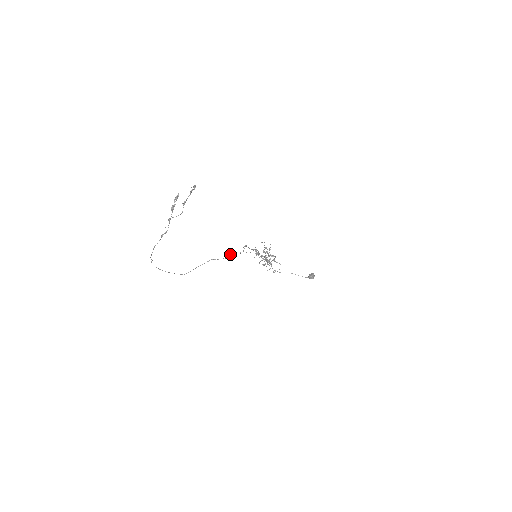
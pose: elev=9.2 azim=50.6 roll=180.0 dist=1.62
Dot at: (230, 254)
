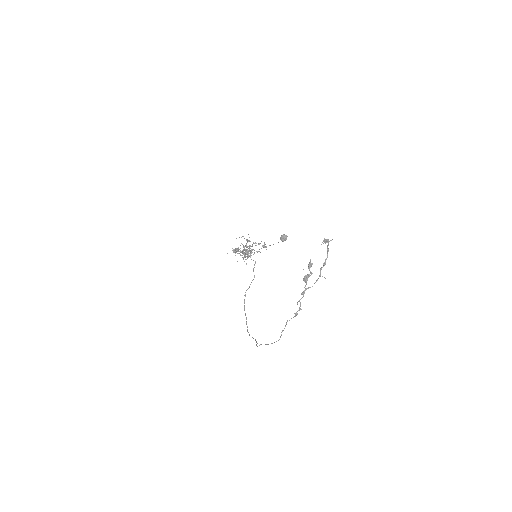
Dot at: occluded
